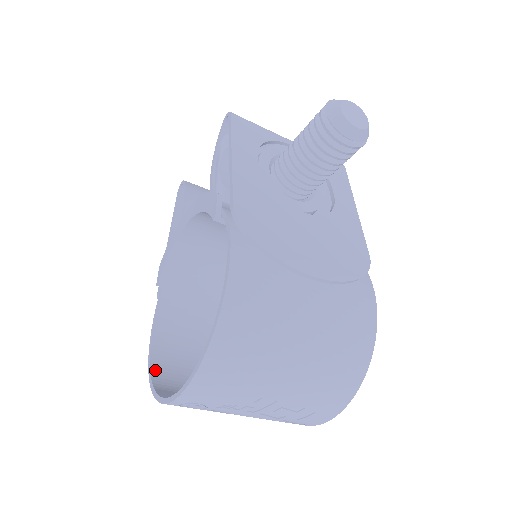
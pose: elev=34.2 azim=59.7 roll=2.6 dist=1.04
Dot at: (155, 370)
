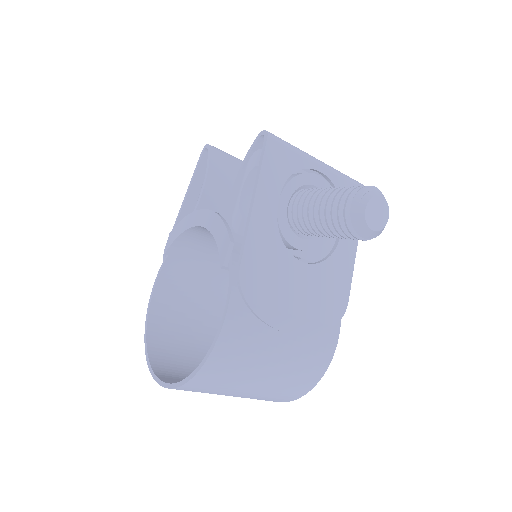
Dot at: (150, 327)
